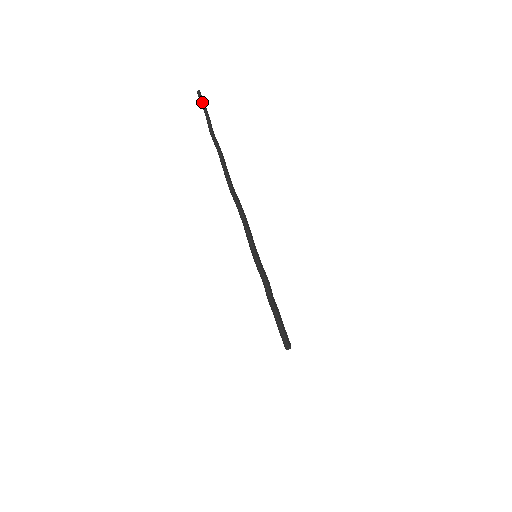
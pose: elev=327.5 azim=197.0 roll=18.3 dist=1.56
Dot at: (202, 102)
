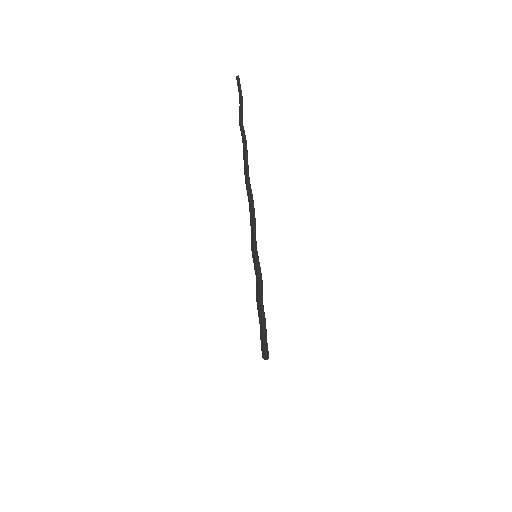
Dot at: (239, 88)
